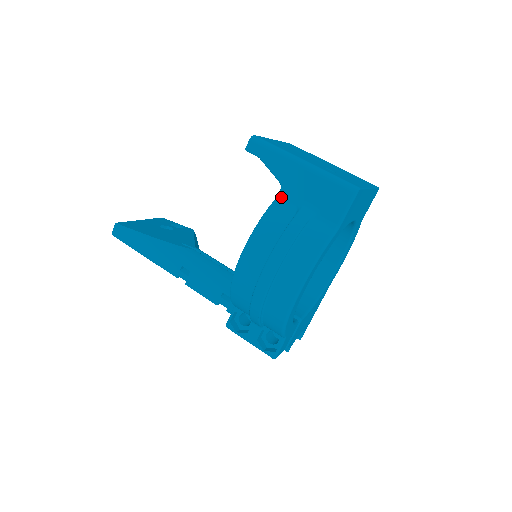
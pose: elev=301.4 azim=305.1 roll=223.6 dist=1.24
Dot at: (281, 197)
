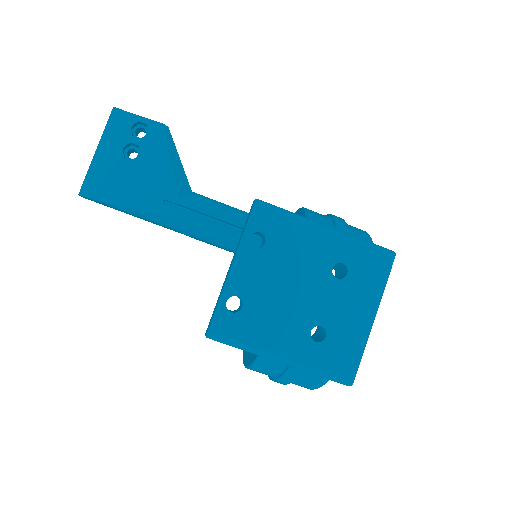
Dot at: occluded
